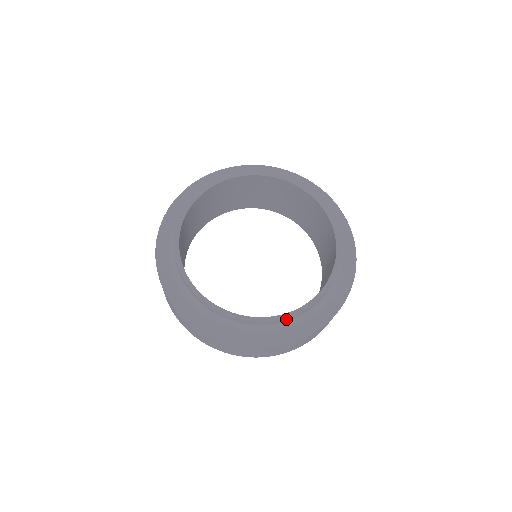
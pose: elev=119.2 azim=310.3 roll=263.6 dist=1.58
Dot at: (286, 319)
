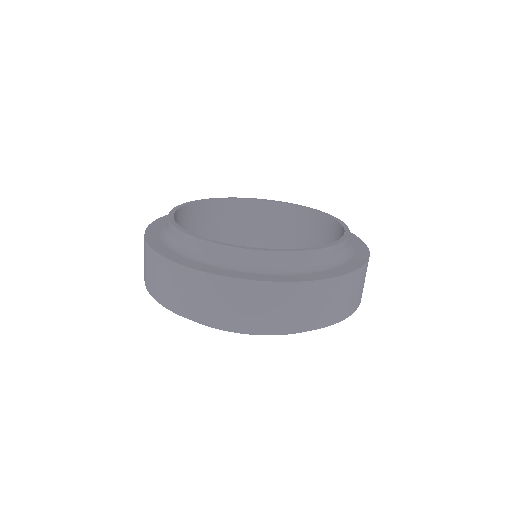
Dot at: (345, 243)
